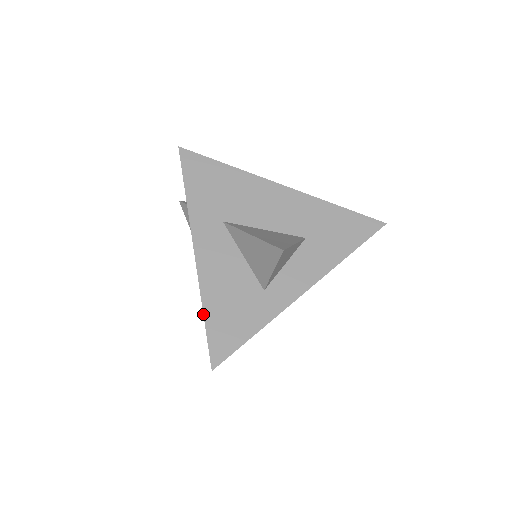
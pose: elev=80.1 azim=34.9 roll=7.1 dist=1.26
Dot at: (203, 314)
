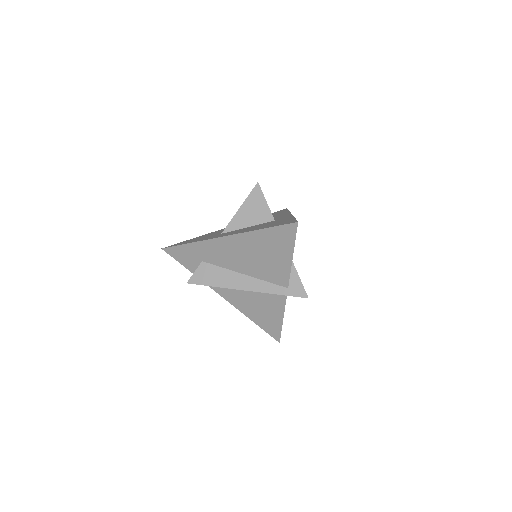
Dot at: (262, 229)
